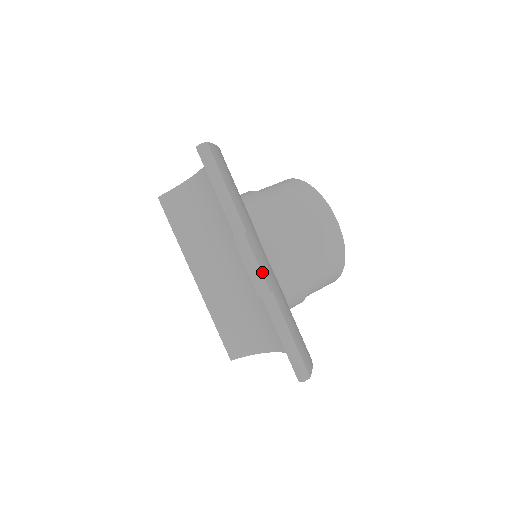
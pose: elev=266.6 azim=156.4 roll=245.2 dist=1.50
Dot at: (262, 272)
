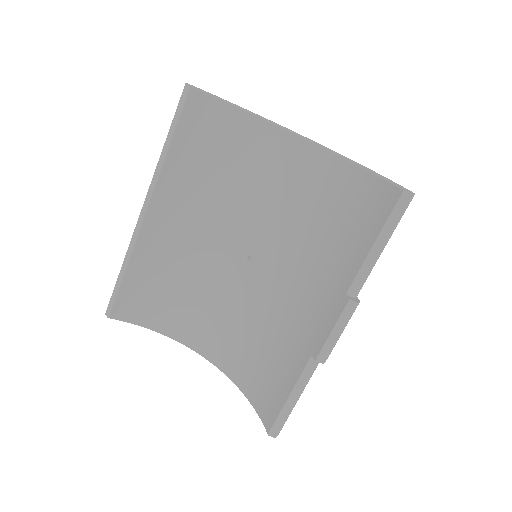
Dot at: occluded
